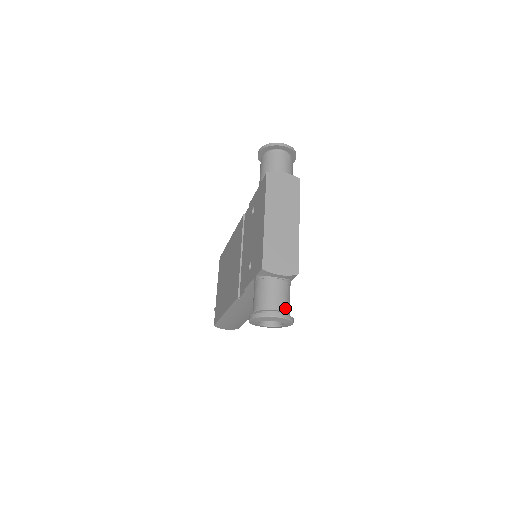
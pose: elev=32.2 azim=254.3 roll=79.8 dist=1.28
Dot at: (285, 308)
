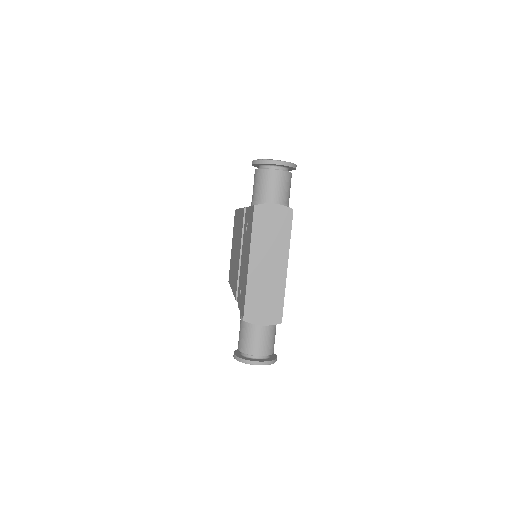
Dot at: (267, 352)
